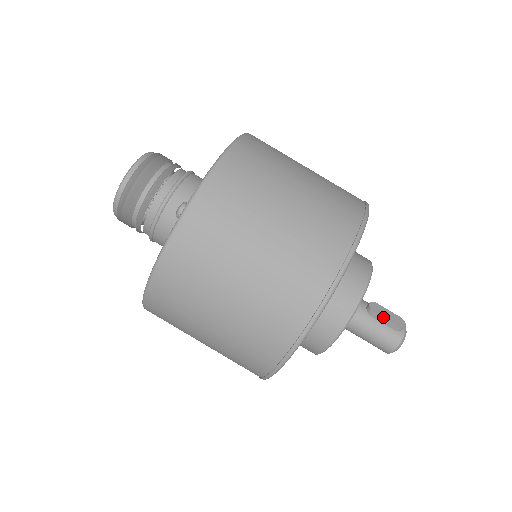
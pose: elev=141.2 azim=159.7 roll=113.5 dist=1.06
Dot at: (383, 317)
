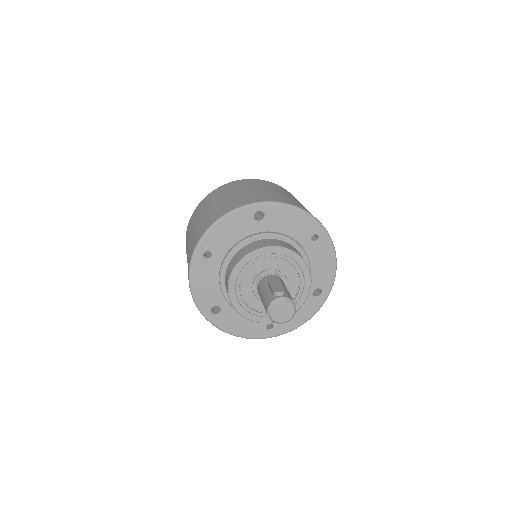
Dot at: (270, 283)
